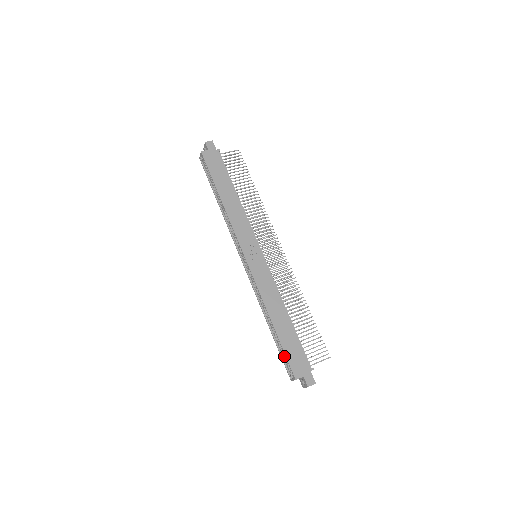
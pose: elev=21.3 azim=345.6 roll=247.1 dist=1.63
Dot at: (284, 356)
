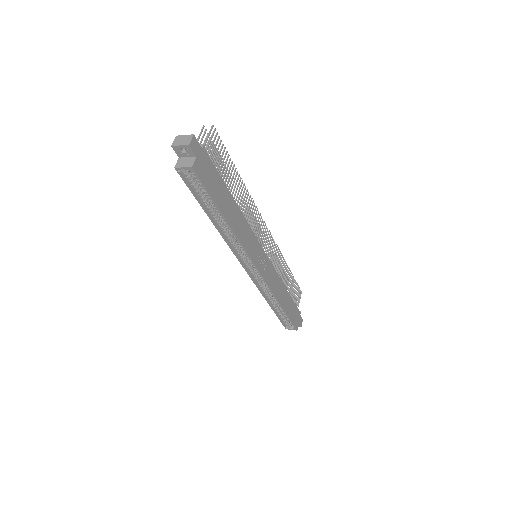
Dot at: (283, 319)
